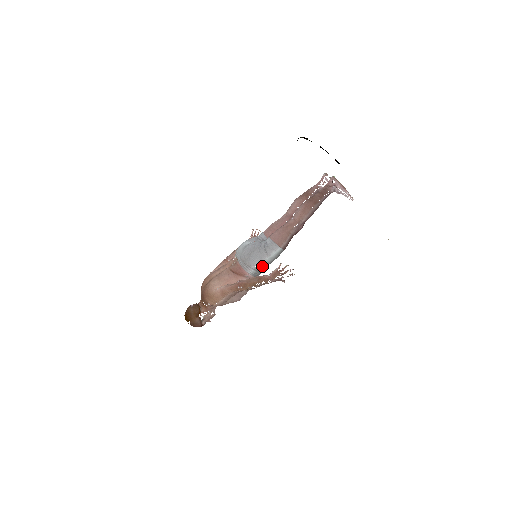
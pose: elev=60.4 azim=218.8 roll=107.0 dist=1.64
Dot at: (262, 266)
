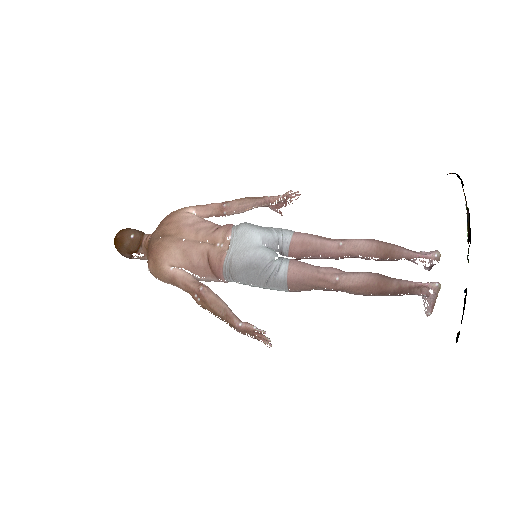
Dot at: (249, 284)
